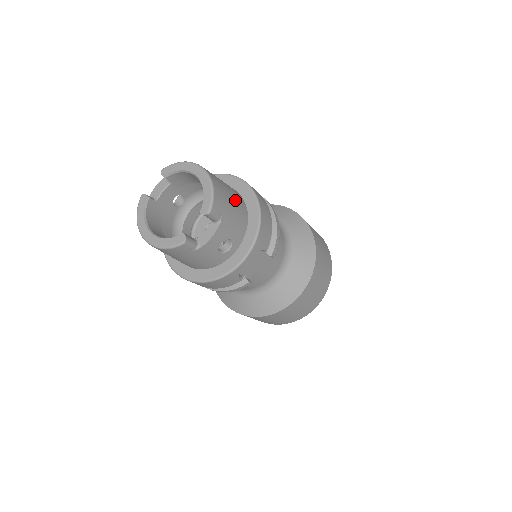
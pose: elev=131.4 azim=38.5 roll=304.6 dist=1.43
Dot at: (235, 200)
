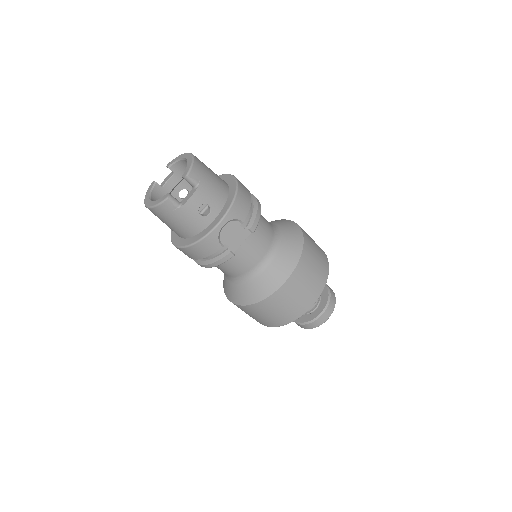
Dot at: (216, 179)
